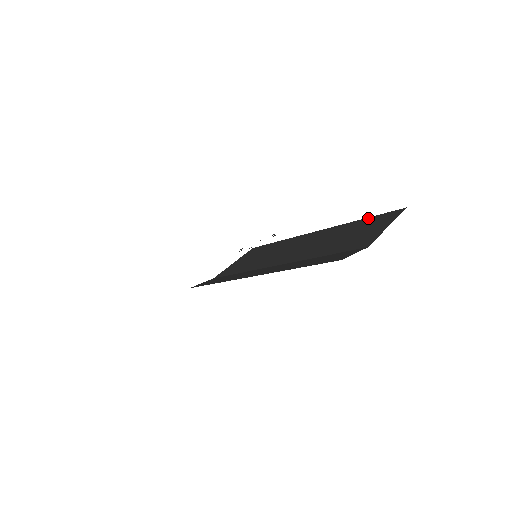
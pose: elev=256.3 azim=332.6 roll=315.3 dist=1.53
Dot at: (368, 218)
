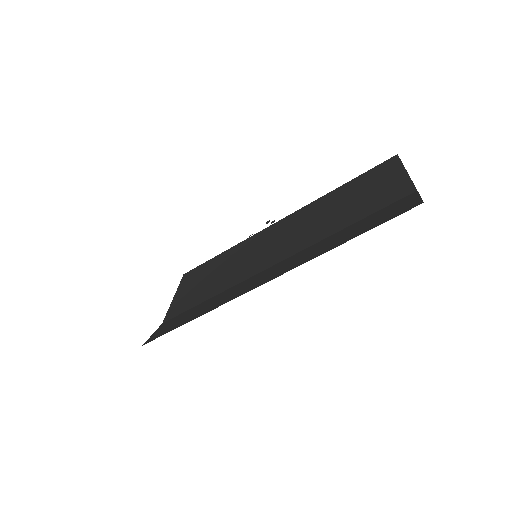
Dot at: (352, 181)
